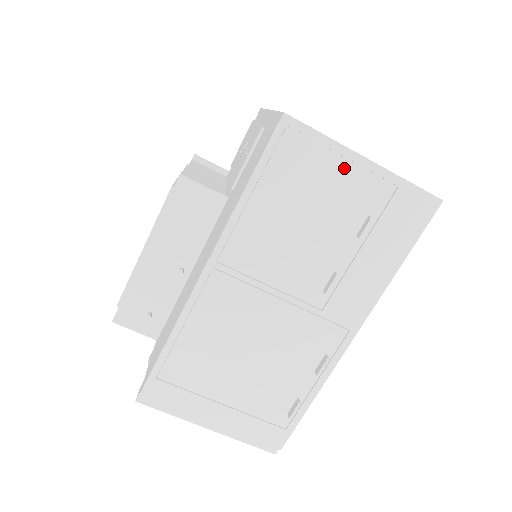
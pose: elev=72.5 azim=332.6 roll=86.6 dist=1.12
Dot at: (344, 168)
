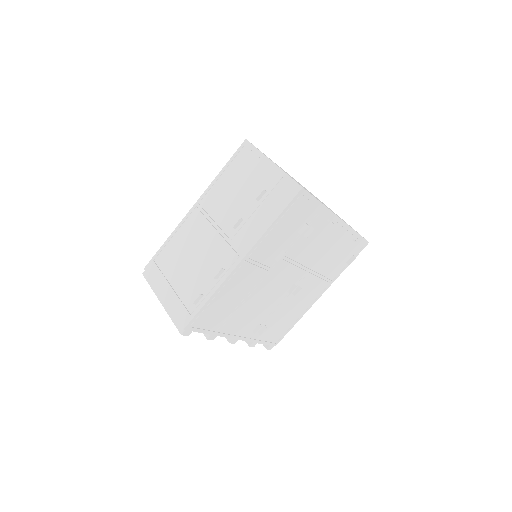
Dot at: (262, 165)
